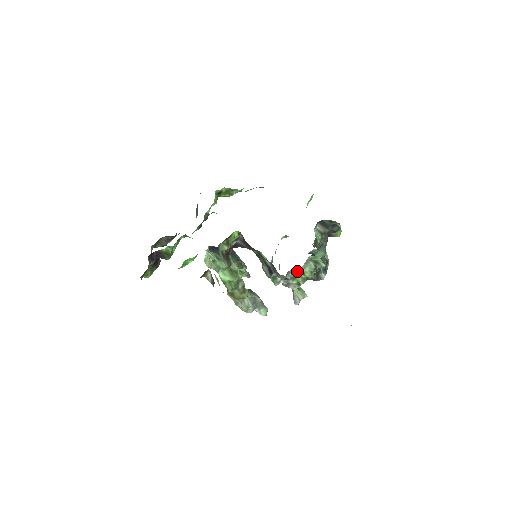
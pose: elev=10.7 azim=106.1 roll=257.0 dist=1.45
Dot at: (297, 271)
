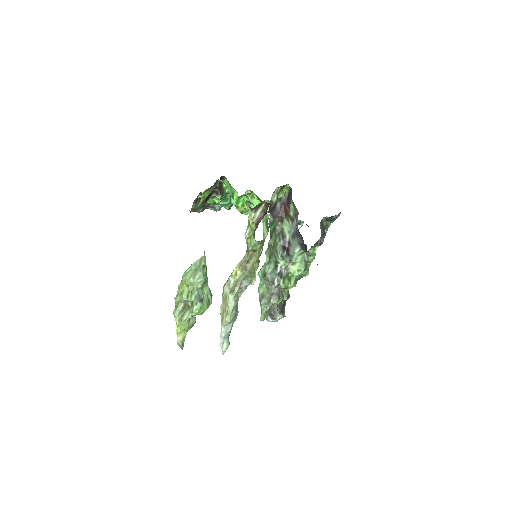
Dot at: (302, 254)
